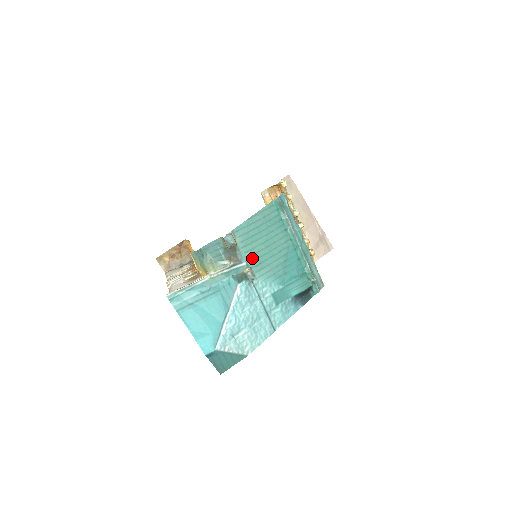
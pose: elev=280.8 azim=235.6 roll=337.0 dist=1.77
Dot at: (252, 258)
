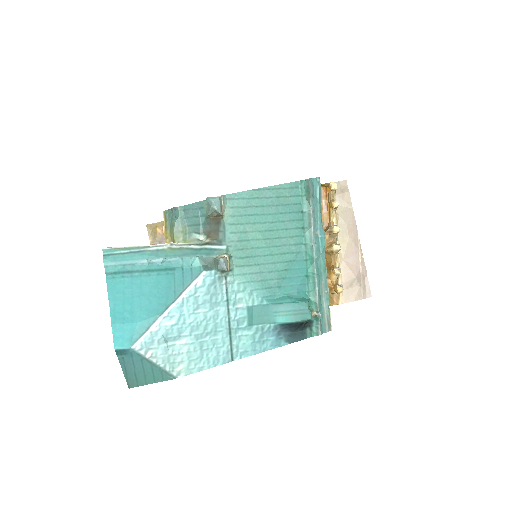
Dot at: (238, 244)
